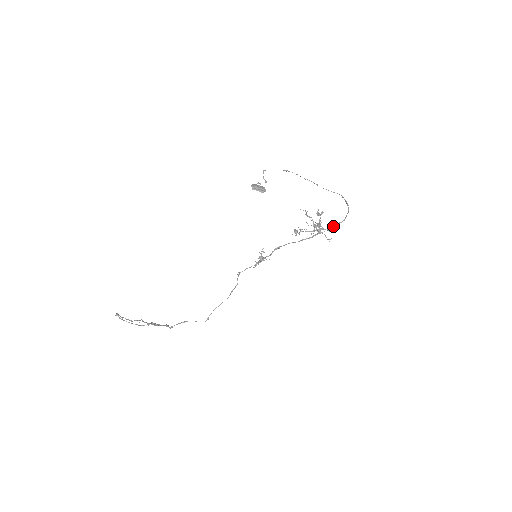
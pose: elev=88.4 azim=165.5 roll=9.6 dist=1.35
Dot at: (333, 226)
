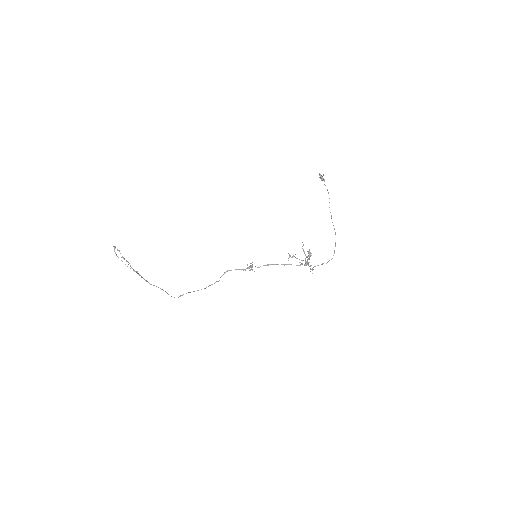
Dot at: occluded
